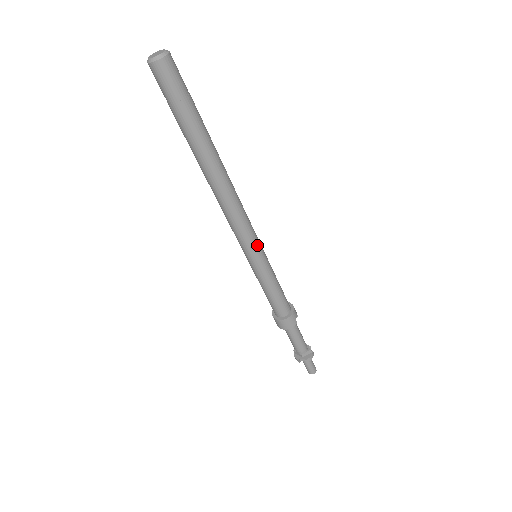
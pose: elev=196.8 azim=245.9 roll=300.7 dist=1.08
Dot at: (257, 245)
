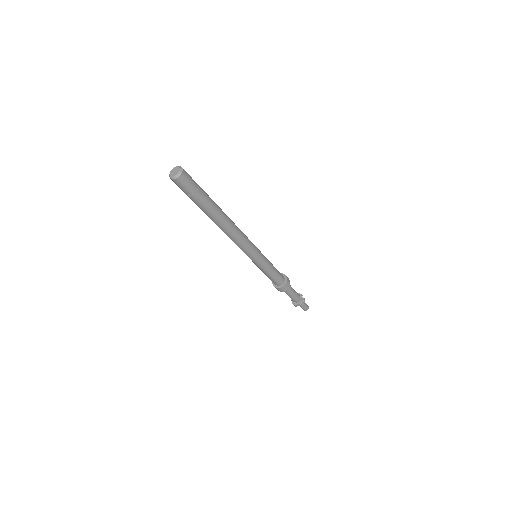
Dot at: (256, 251)
